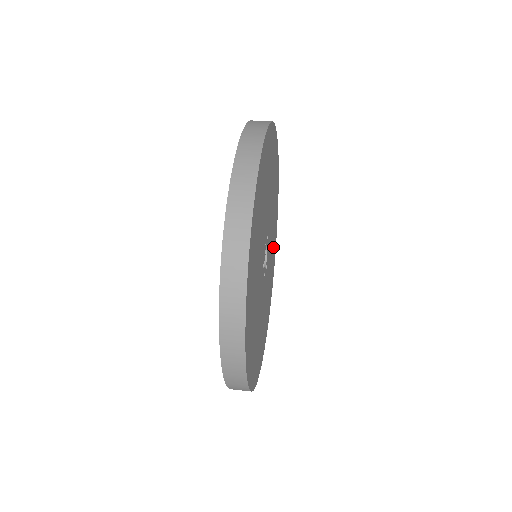
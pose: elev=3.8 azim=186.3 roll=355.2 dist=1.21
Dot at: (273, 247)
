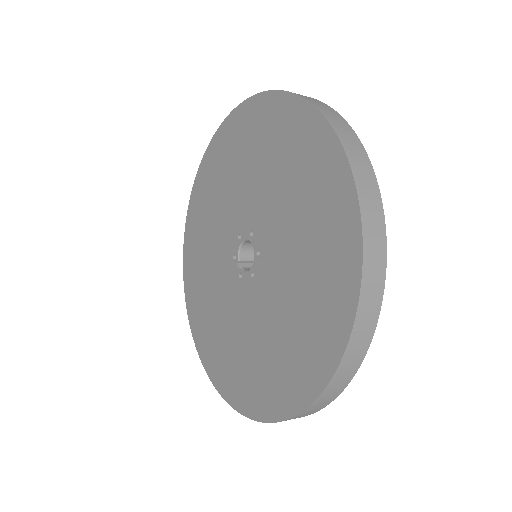
Dot at: occluded
